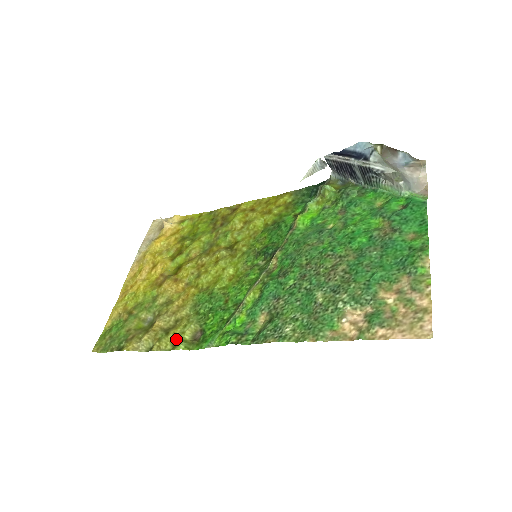
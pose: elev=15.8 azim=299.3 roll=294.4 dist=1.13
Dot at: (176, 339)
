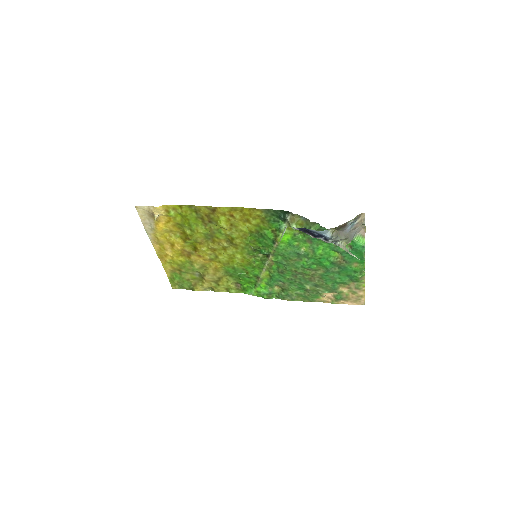
Dot at: (226, 288)
